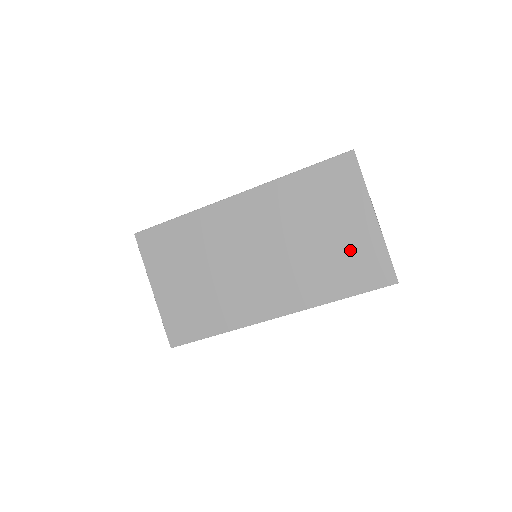
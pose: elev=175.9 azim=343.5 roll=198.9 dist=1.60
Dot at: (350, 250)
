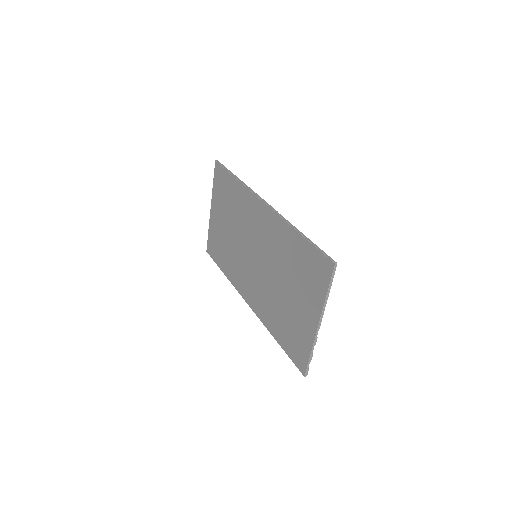
Dot at: (295, 323)
